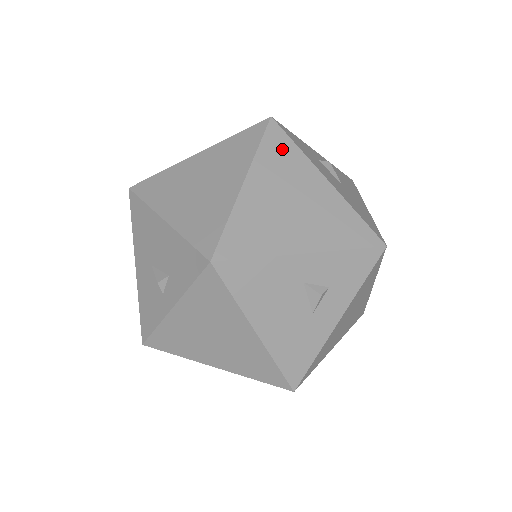
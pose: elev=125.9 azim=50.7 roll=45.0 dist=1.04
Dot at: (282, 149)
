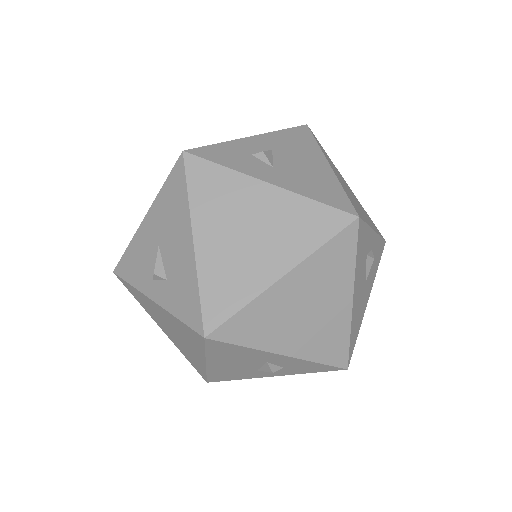
Dot at: (341, 256)
